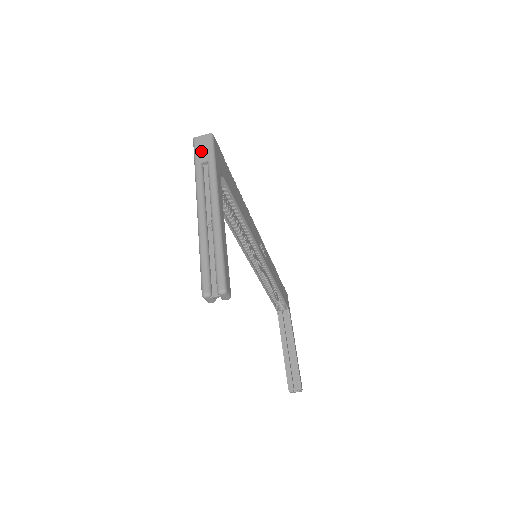
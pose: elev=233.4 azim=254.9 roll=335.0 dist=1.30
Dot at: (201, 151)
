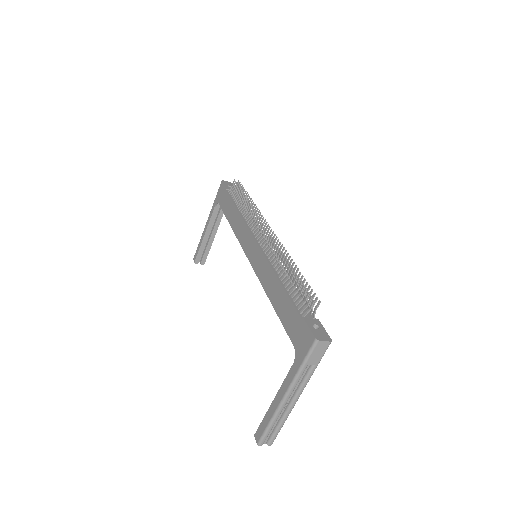
Dot at: (315, 355)
